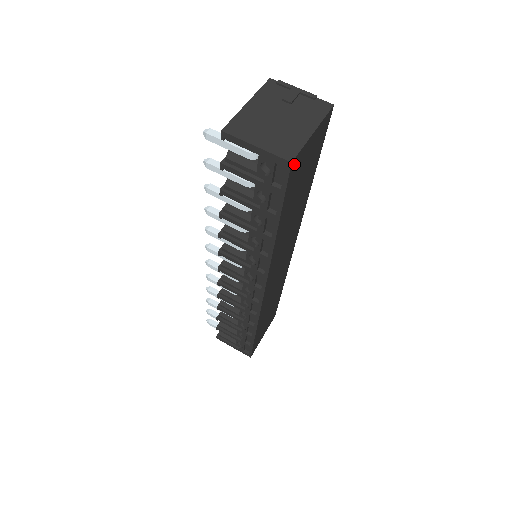
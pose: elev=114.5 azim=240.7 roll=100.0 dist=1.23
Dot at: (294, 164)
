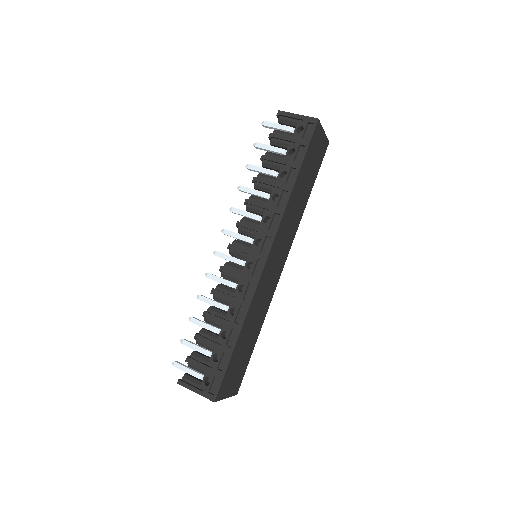
Dot at: (317, 126)
